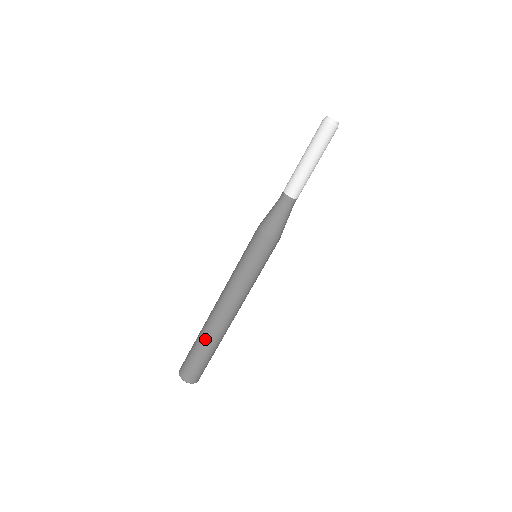
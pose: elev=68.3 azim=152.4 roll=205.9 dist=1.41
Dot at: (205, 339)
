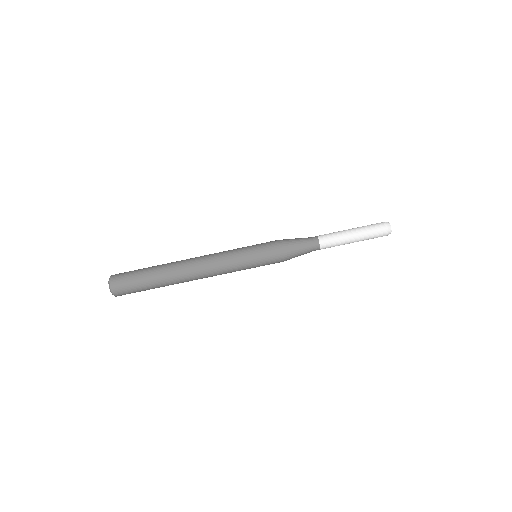
Dot at: (164, 284)
